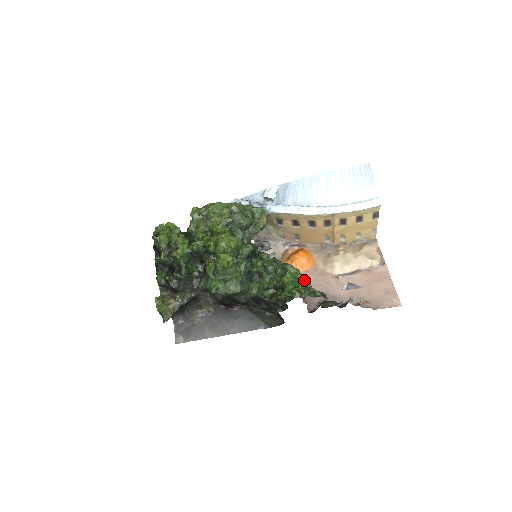
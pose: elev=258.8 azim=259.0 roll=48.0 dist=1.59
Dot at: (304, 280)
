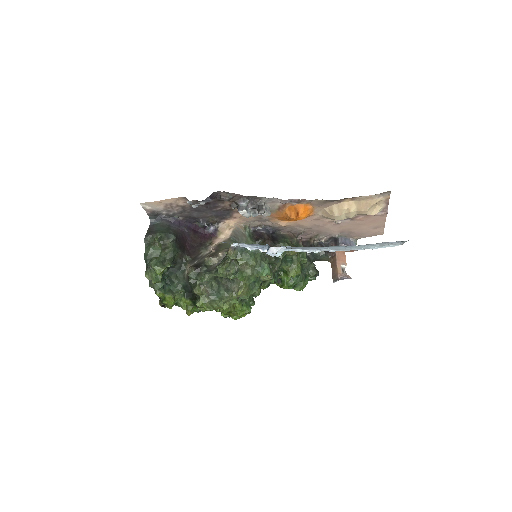
Dot at: (301, 263)
